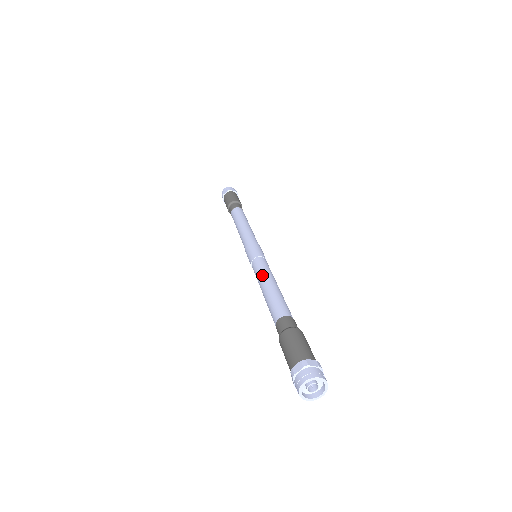
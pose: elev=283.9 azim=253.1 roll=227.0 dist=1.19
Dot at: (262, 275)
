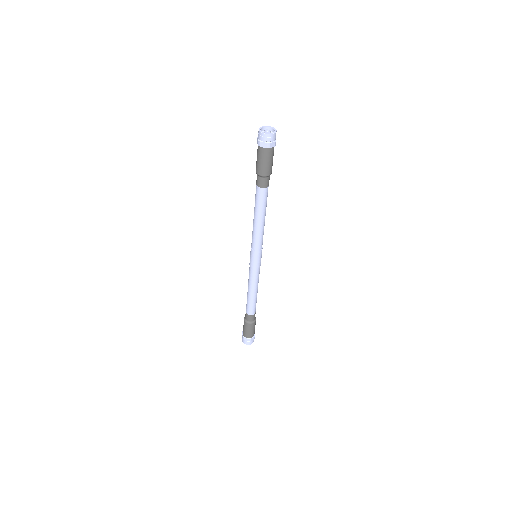
Dot at: occluded
